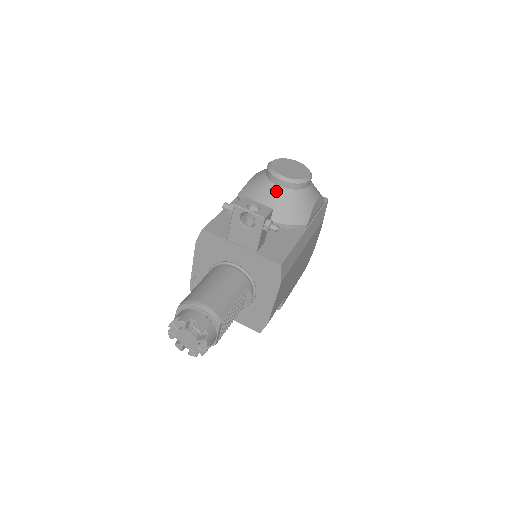
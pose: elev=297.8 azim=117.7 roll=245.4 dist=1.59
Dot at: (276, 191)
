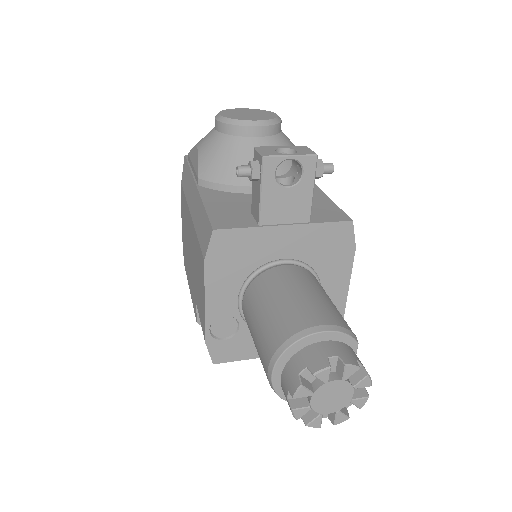
Dot at: (256, 145)
